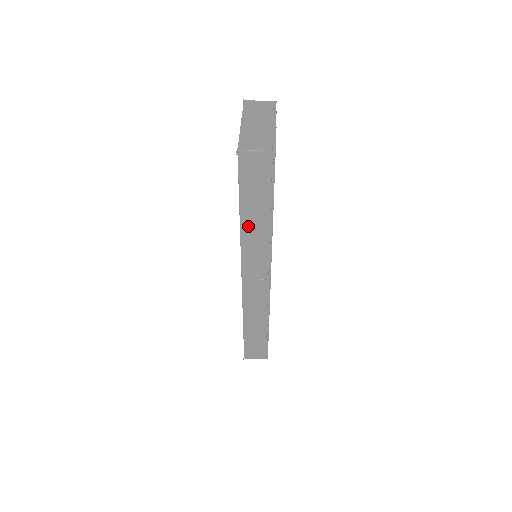
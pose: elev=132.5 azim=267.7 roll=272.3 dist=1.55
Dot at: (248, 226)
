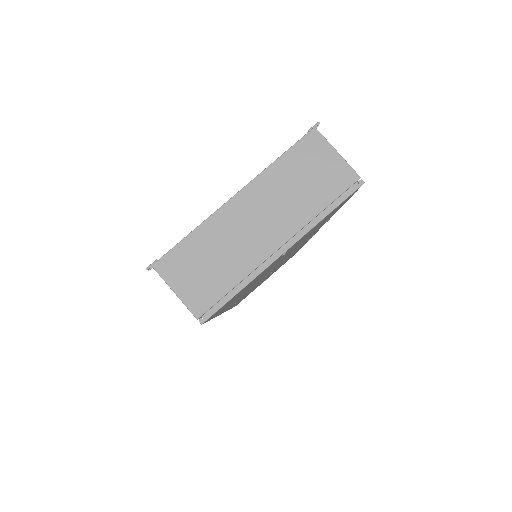
Dot at: occluded
